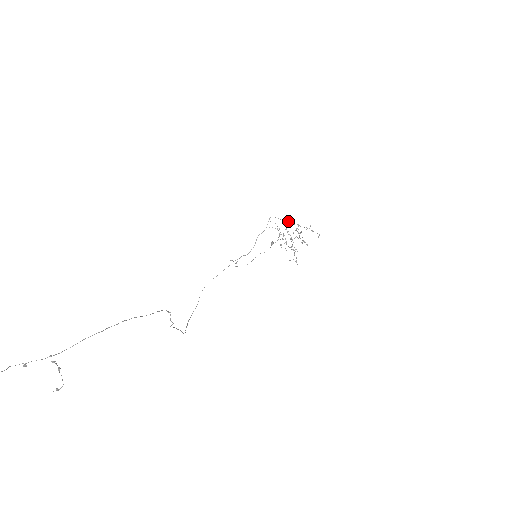
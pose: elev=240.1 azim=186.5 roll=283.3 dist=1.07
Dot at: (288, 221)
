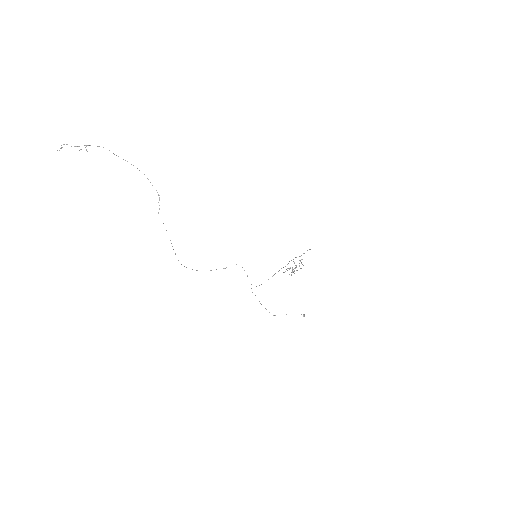
Dot at: (296, 257)
